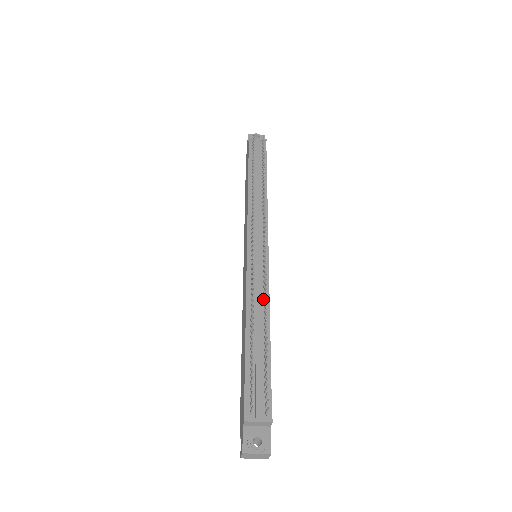
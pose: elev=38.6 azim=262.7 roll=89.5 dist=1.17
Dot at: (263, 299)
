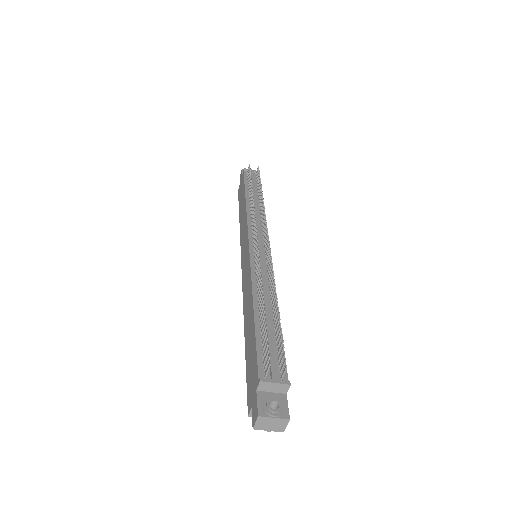
Dot at: (269, 284)
